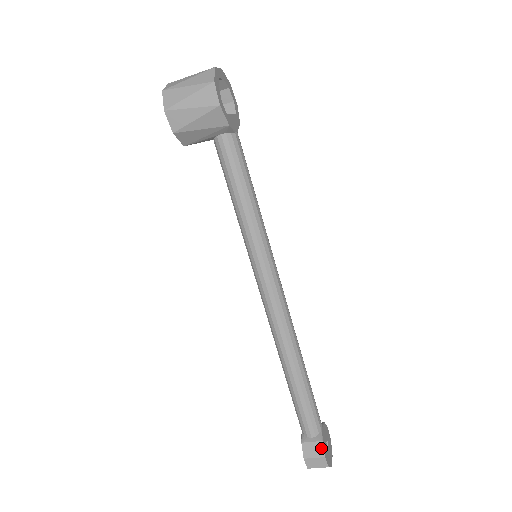
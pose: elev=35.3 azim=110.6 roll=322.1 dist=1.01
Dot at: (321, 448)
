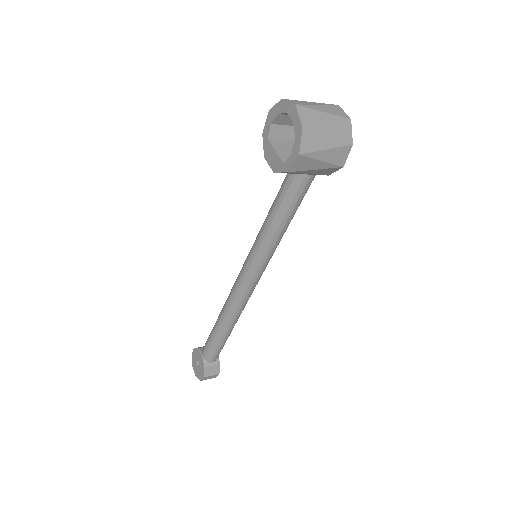
Dot at: (218, 369)
